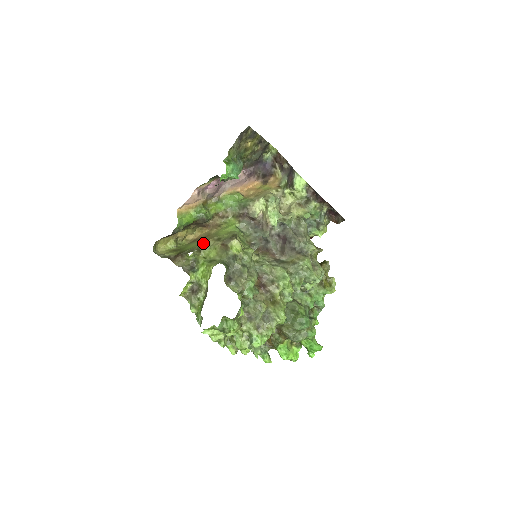
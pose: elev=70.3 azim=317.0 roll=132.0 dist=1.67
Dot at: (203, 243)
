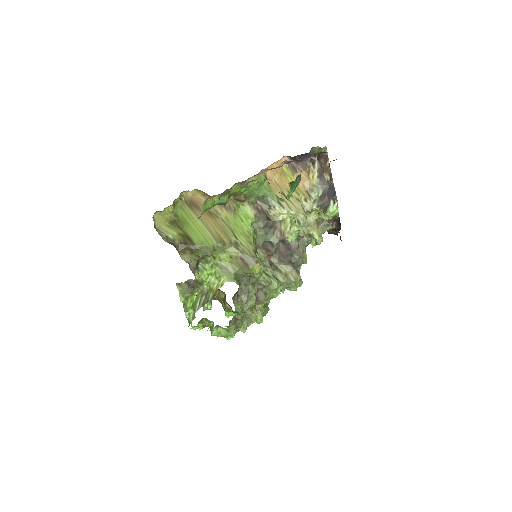
Dot at: (219, 244)
